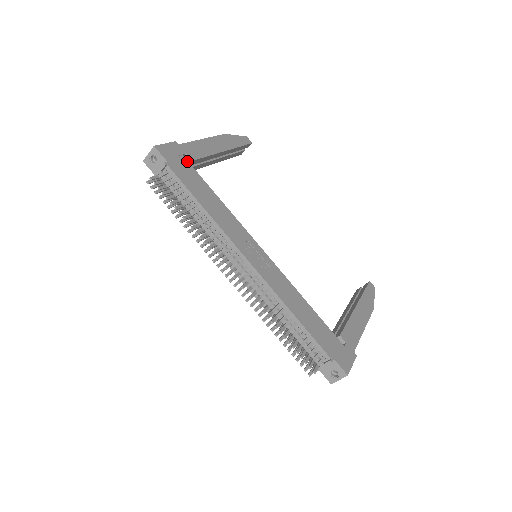
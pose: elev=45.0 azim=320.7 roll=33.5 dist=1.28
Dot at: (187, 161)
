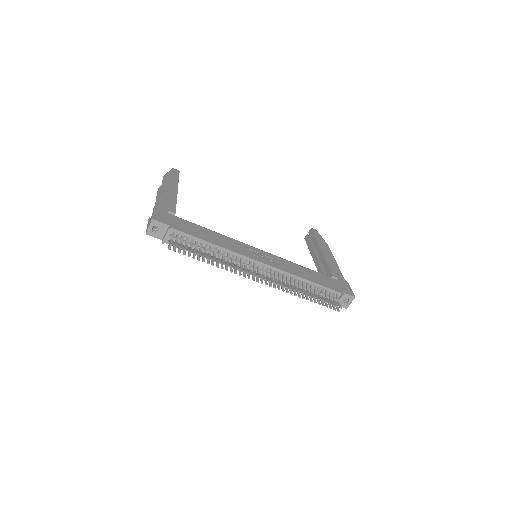
Dot at: (174, 216)
